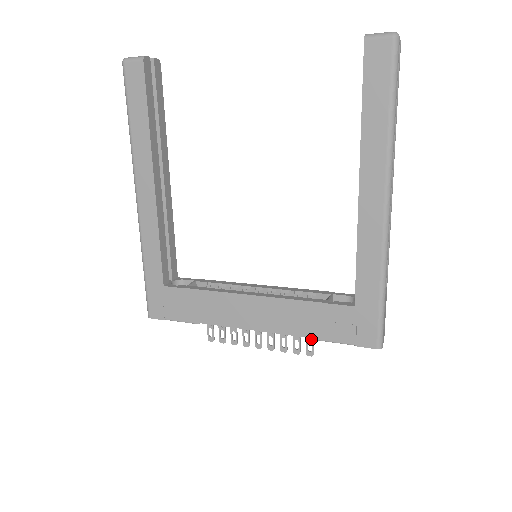
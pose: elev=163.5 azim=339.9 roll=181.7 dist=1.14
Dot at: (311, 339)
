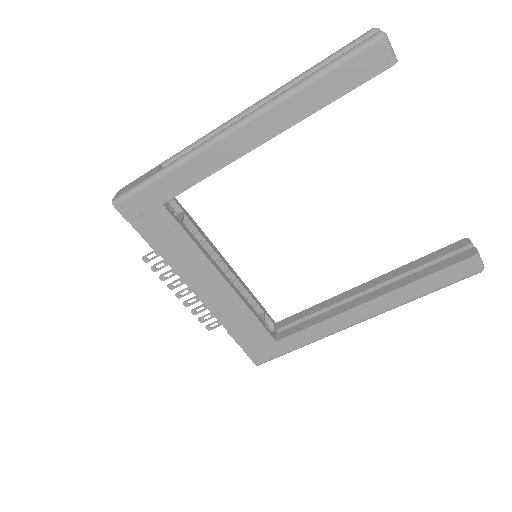
Dot at: occluded
